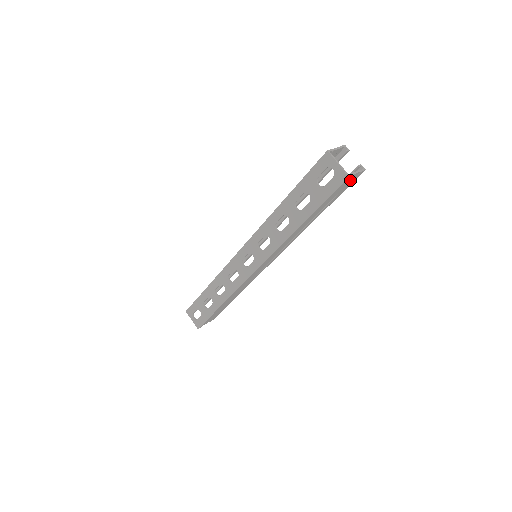
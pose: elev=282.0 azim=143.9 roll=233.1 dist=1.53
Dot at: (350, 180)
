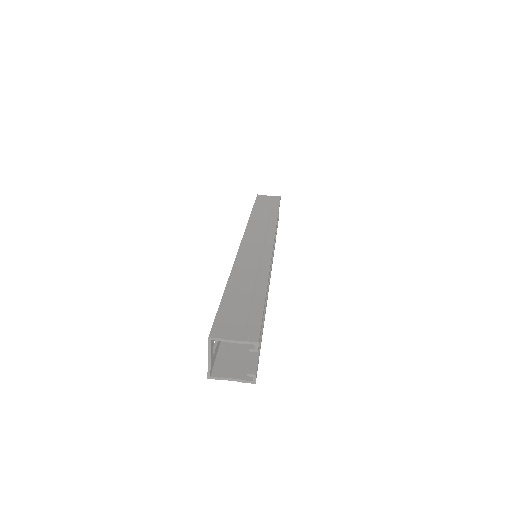
Dot at: (237, 369)
